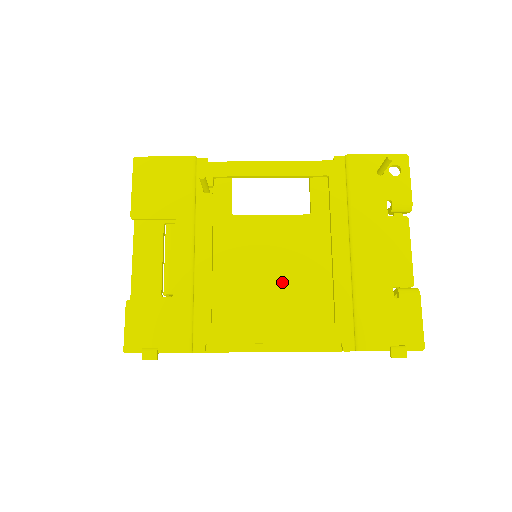
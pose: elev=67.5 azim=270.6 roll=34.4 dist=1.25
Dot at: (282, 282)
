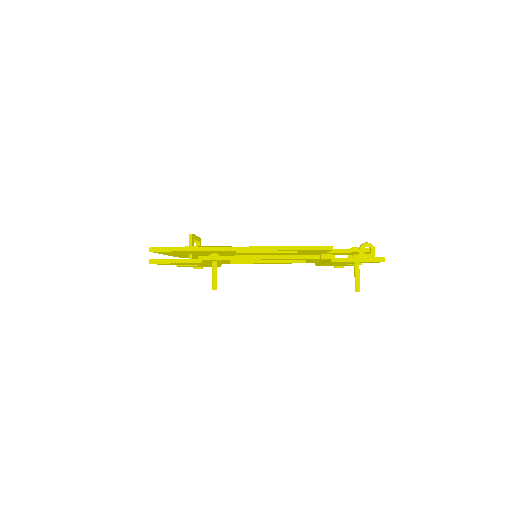
Dot at: occluded
